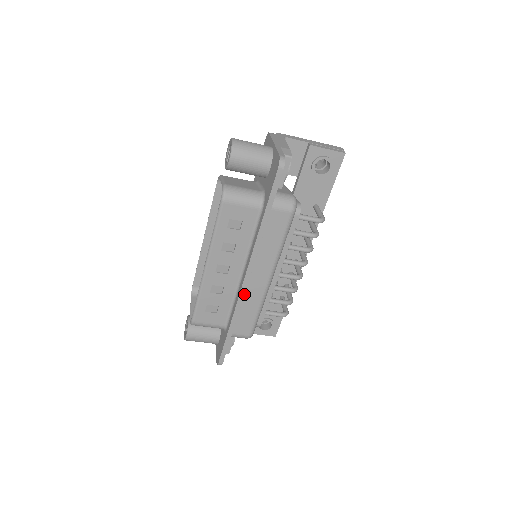
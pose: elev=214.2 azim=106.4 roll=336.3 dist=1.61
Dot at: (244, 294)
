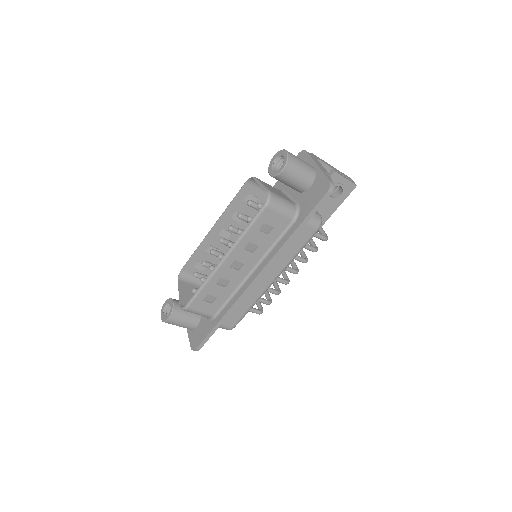
Dot at: (248, 291)
